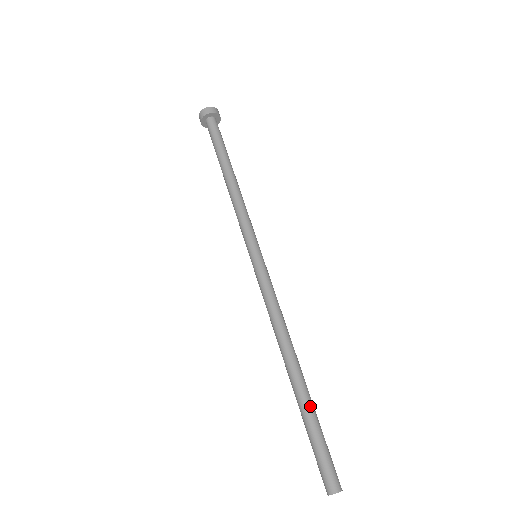
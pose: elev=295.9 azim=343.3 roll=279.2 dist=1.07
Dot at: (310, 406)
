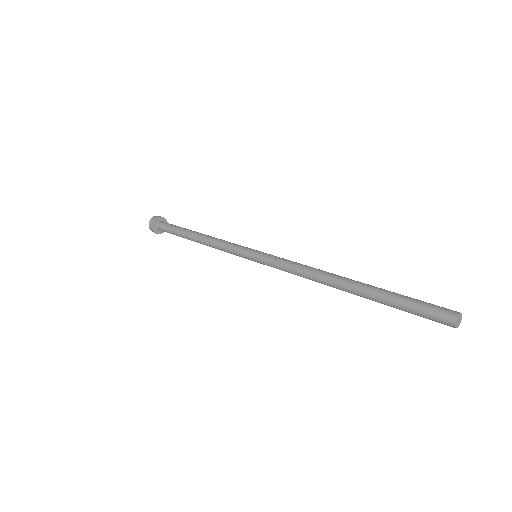
Dot at: (383, 290)
